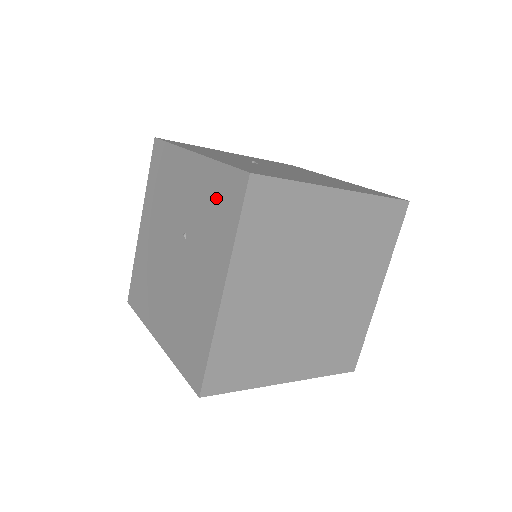
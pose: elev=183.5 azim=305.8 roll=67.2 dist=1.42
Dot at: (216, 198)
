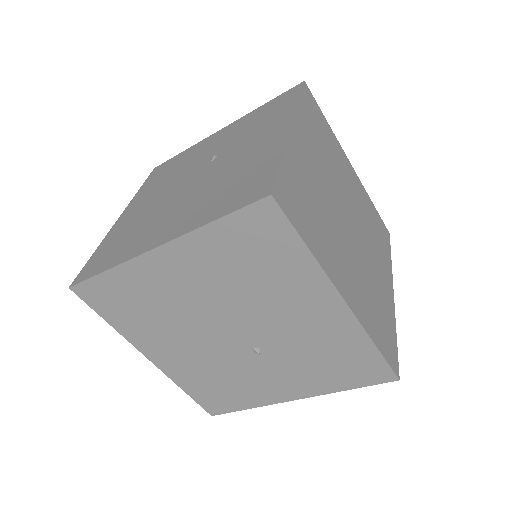
Dot at: (263, 114)
